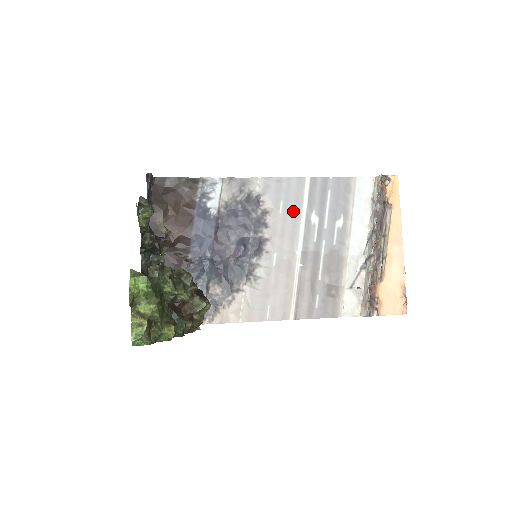
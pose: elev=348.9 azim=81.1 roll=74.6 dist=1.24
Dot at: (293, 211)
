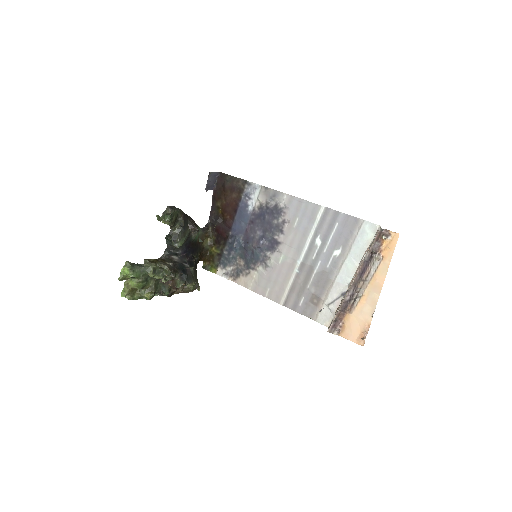
Dot at: (304, 229)
